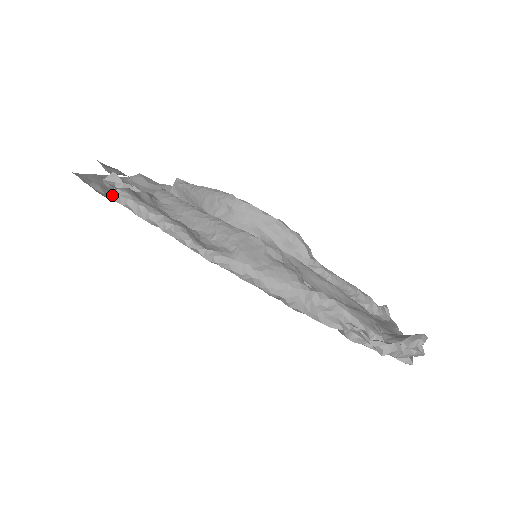
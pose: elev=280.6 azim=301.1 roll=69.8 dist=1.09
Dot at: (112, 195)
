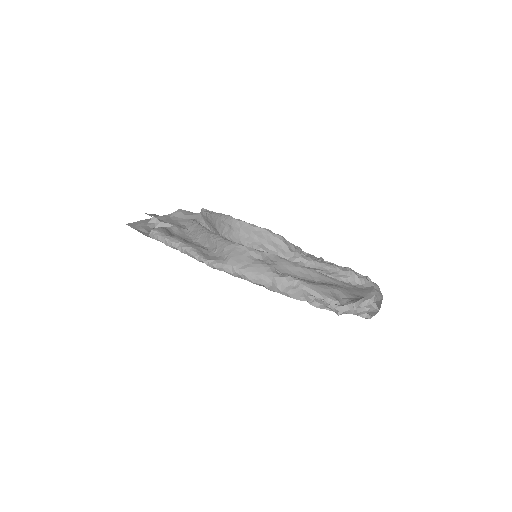
Dot at: (149, 235)
